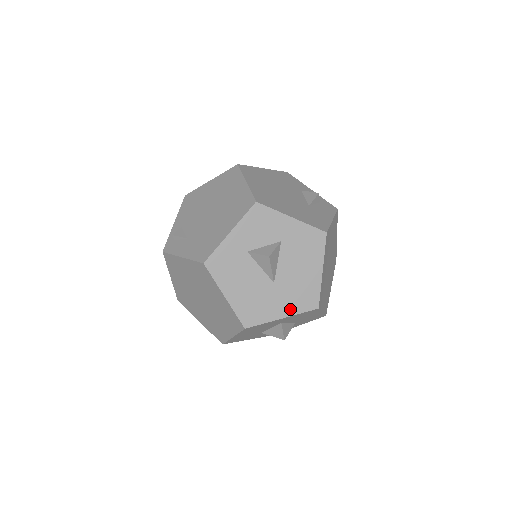
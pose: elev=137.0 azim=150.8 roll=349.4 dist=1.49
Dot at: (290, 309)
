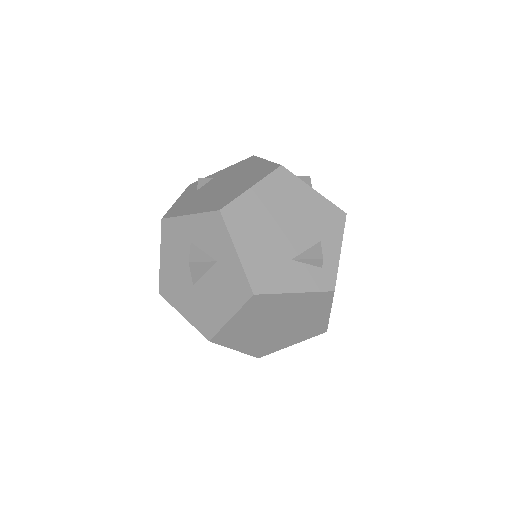
Dot at: (191, 317)
